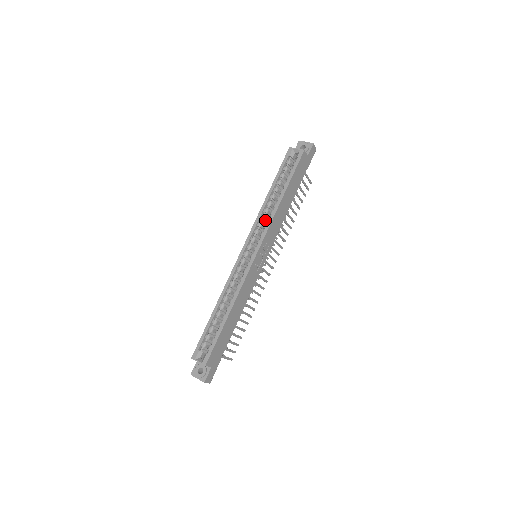
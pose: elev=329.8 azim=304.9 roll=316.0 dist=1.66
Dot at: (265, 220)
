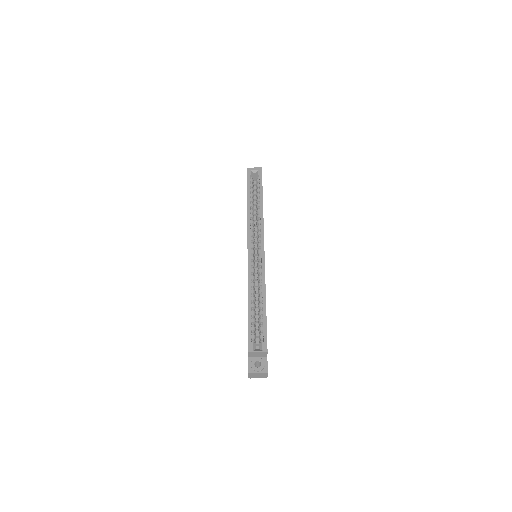
Dot at: occluded
